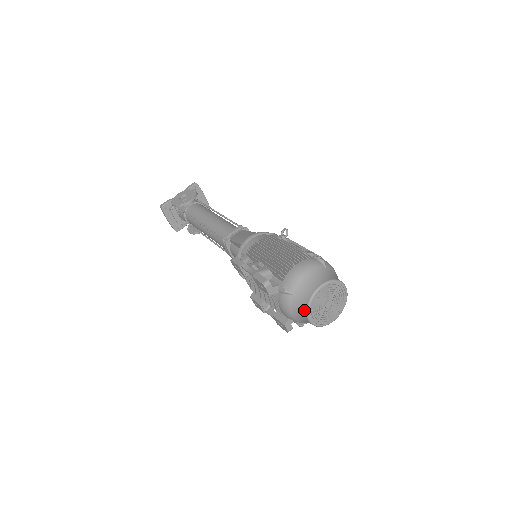
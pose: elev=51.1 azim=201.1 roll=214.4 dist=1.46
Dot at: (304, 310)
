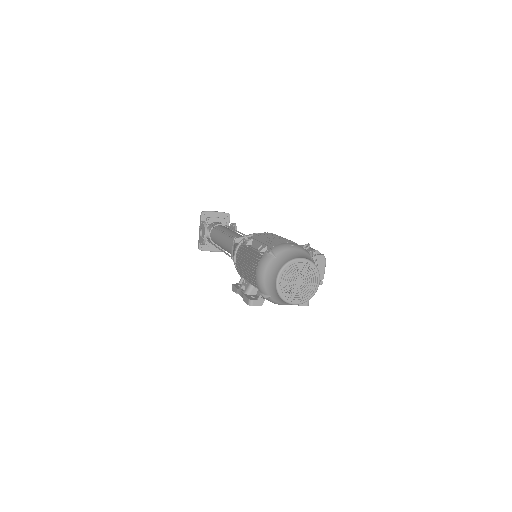
Dot at: occluded
